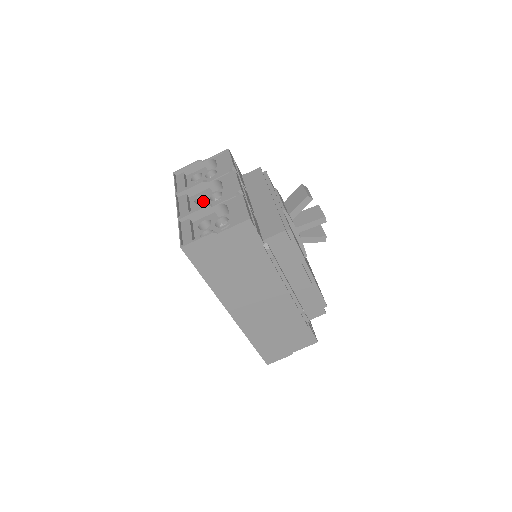
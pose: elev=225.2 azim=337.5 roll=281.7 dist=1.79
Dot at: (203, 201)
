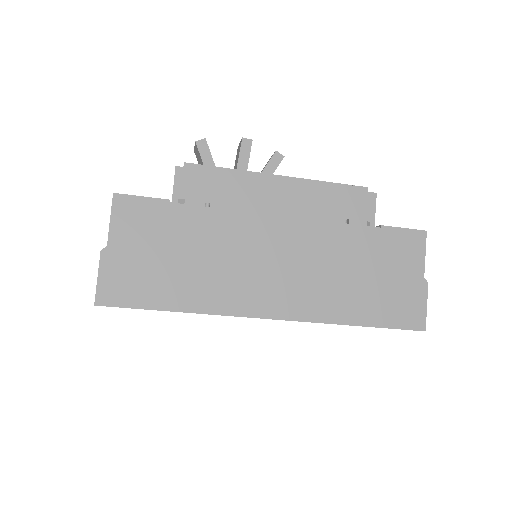
Dot at: occluded
